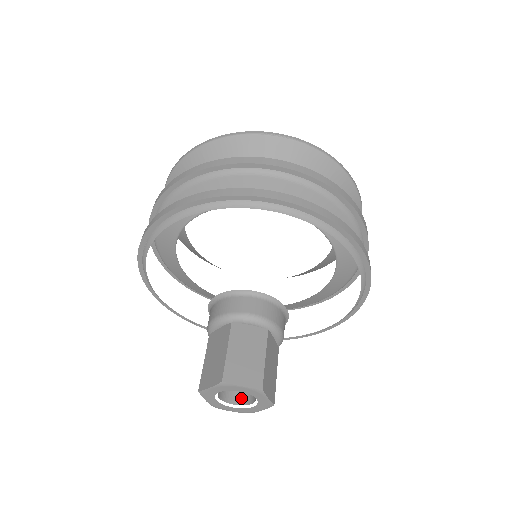
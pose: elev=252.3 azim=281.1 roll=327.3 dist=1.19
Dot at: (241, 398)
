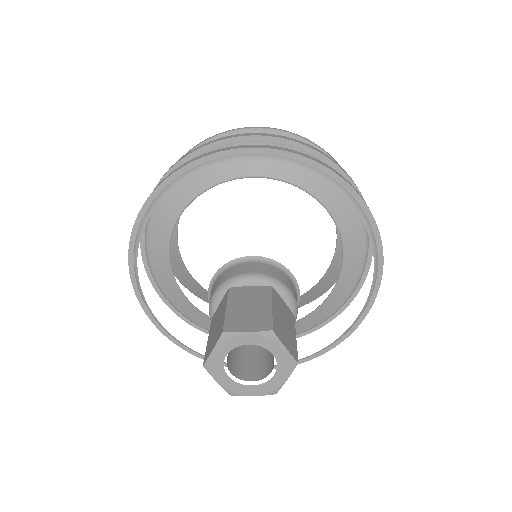
Dot at: (238, 371)
